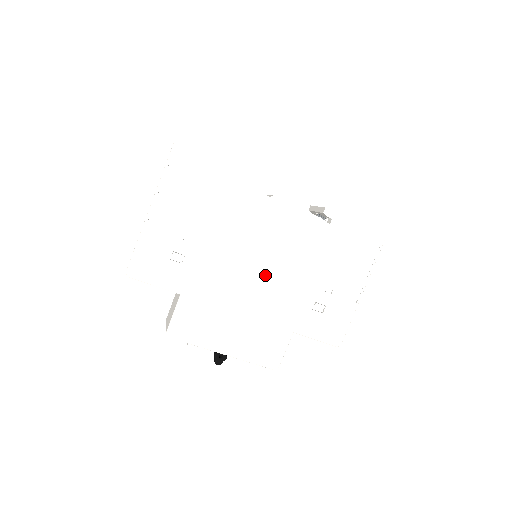
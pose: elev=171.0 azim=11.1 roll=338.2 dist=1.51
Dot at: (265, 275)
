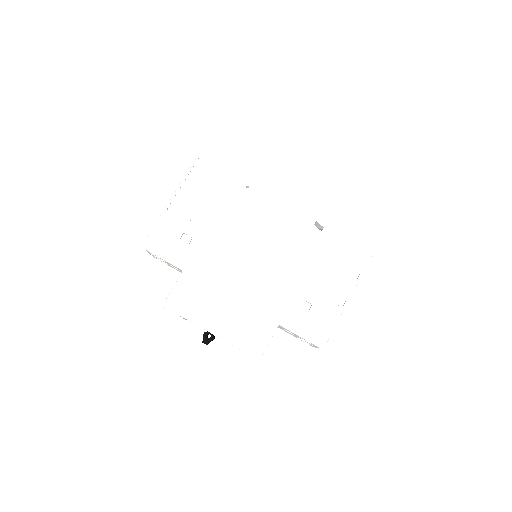
Dot at: (259, 266)
